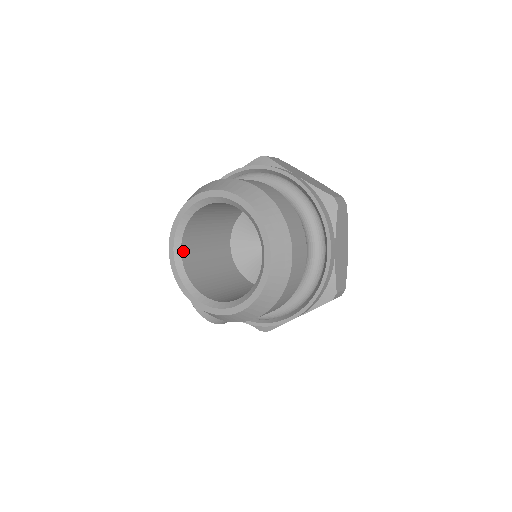
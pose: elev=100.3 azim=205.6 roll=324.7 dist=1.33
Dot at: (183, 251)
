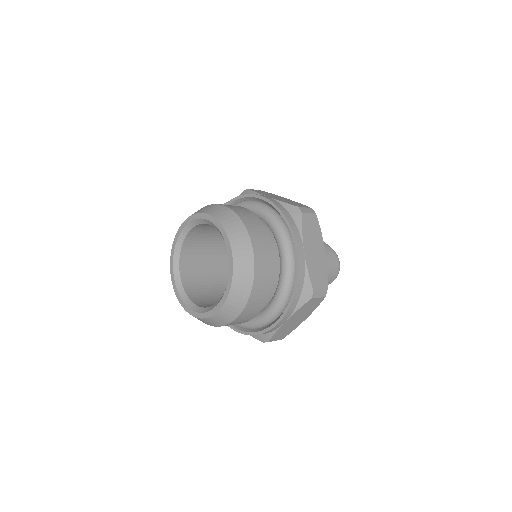
Dot at: (189, 235)
